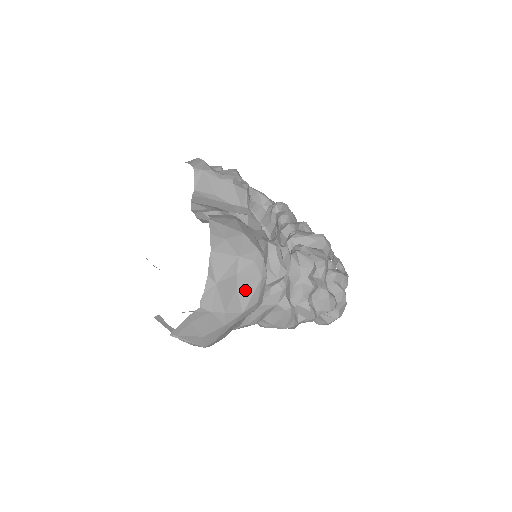
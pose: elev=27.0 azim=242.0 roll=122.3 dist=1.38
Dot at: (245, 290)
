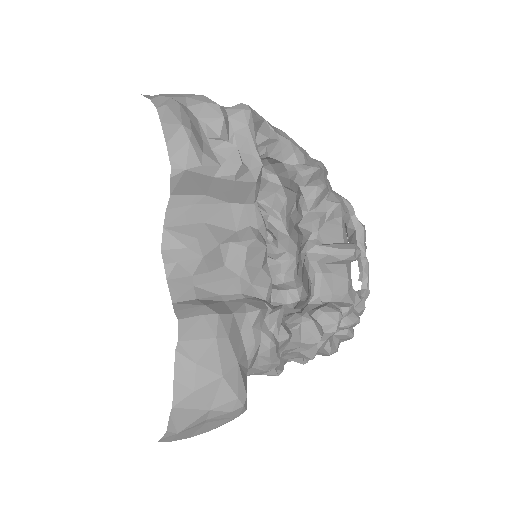
Dot at: (216, 422)
